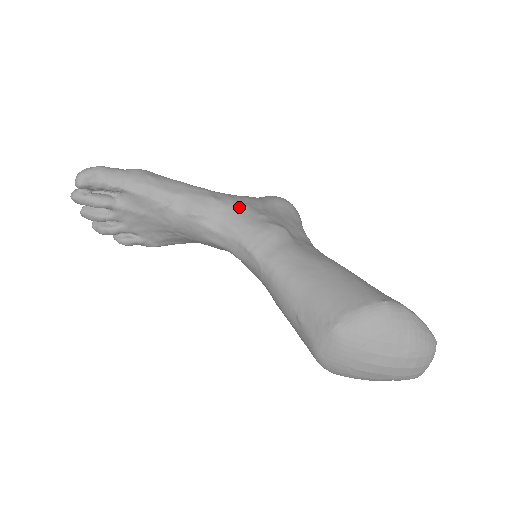
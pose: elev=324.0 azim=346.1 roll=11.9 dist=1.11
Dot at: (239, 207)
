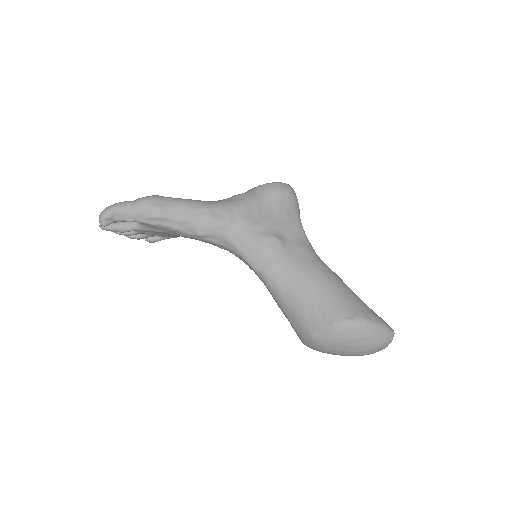
Dot at: (236, 222)
